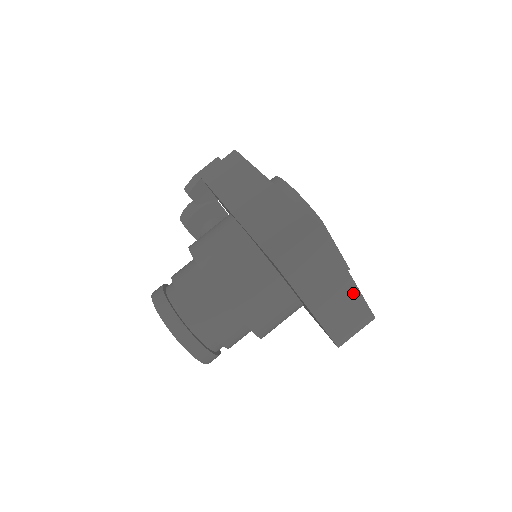
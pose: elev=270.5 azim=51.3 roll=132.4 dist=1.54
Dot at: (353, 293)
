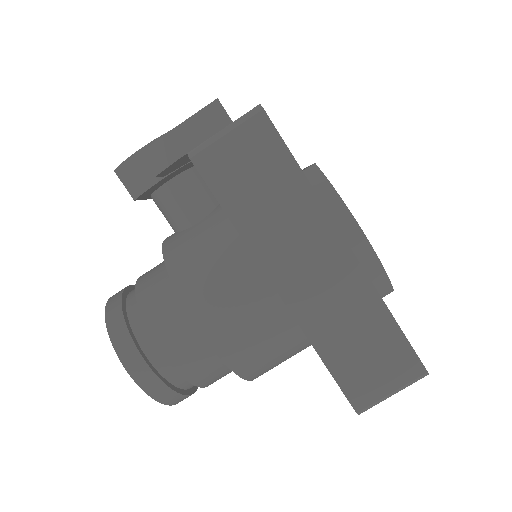
Dot at: occluded
